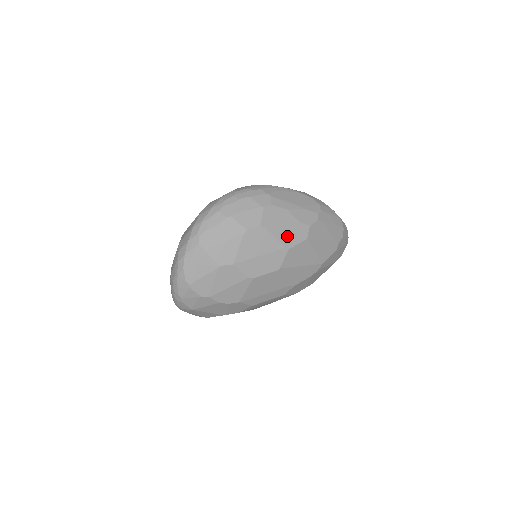
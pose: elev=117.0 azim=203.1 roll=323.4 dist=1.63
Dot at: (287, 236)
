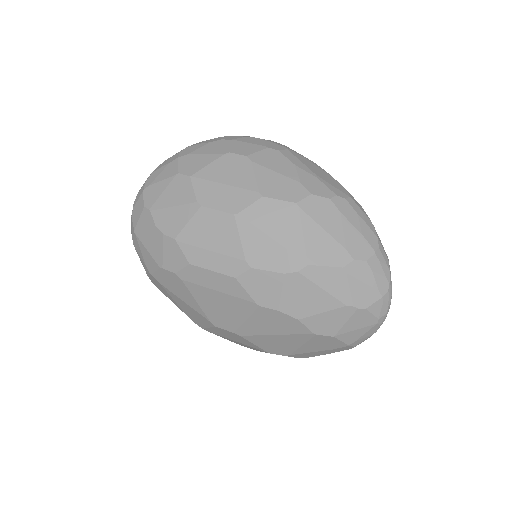
Dot at: (272, 184)
